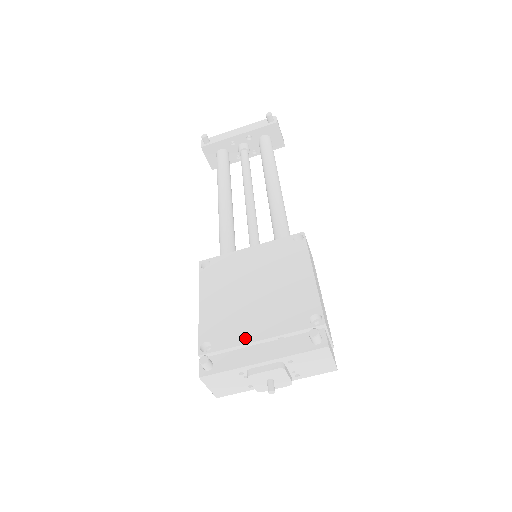
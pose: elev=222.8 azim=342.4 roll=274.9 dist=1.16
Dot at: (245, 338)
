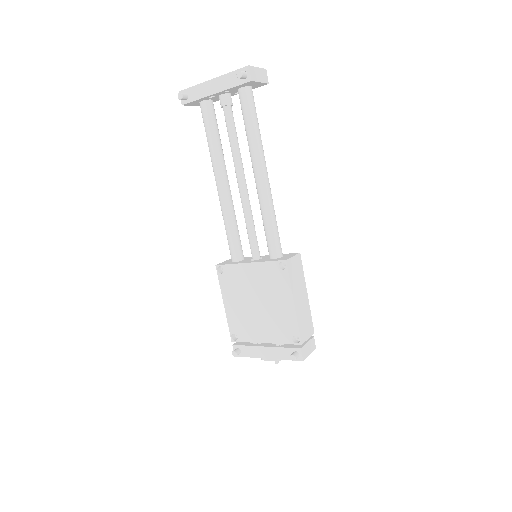
Dot at: (256, 339)
